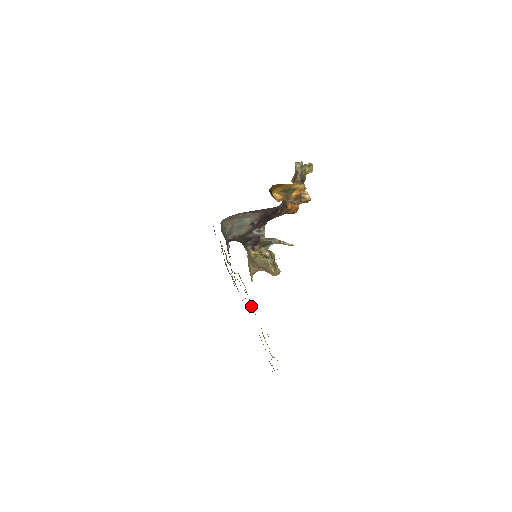
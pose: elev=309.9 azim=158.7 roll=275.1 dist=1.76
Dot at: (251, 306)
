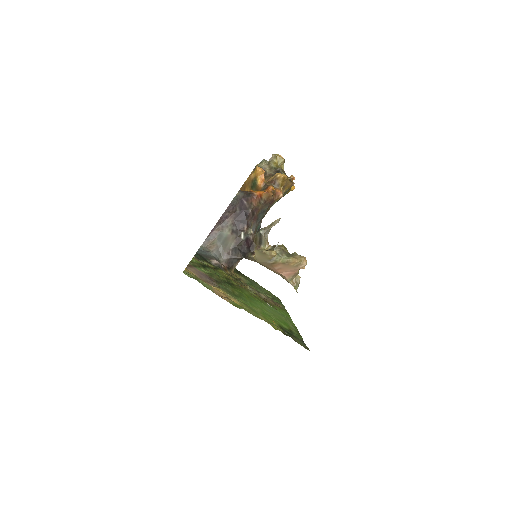
Dot at: (218, 282)
